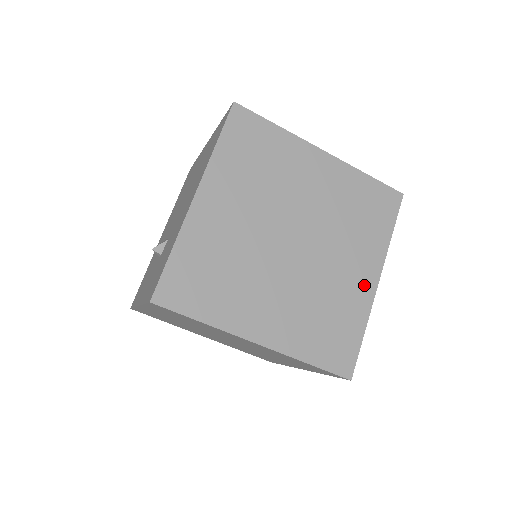
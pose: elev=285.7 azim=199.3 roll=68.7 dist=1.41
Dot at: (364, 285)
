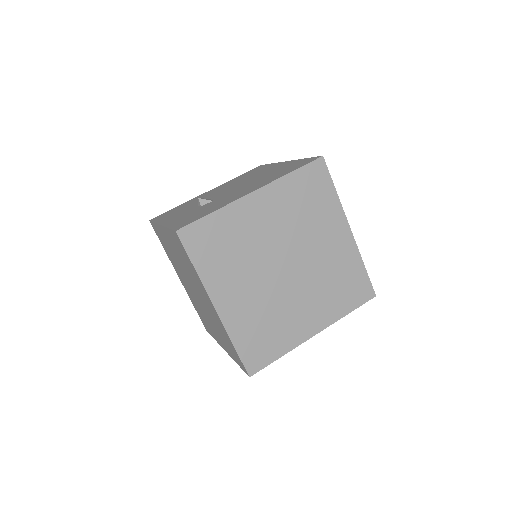
Dot at: (306, 329)
